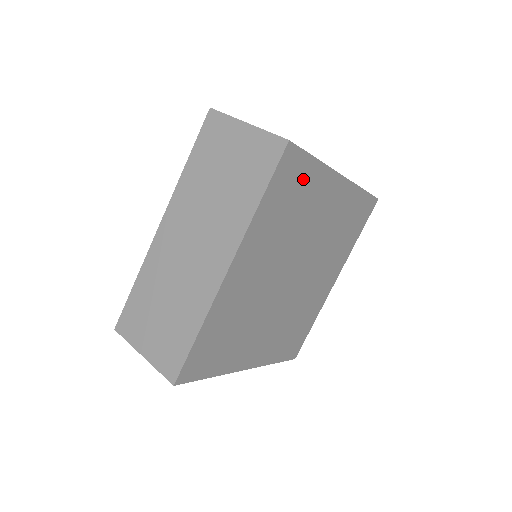
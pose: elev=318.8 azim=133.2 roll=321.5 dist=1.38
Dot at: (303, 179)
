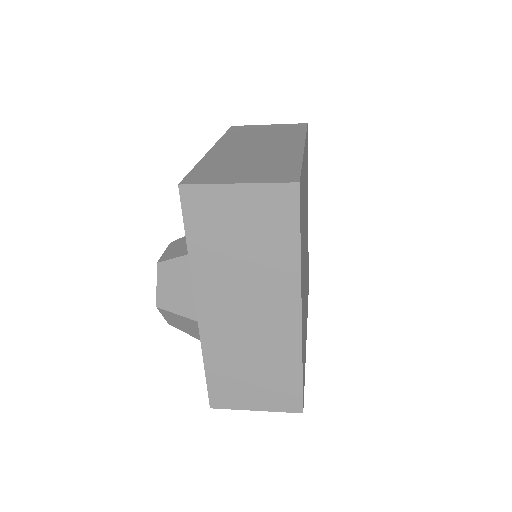
Dot at: (307, 166)
